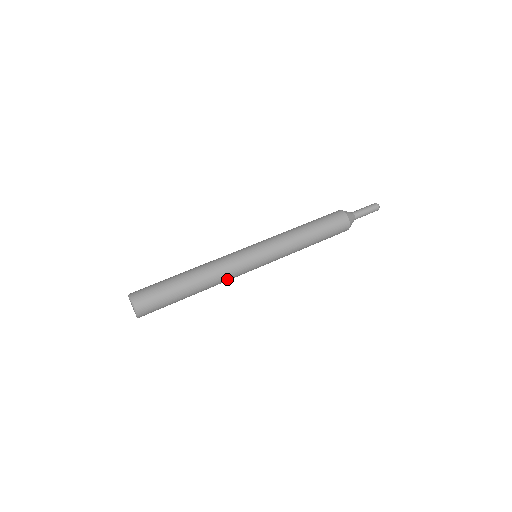
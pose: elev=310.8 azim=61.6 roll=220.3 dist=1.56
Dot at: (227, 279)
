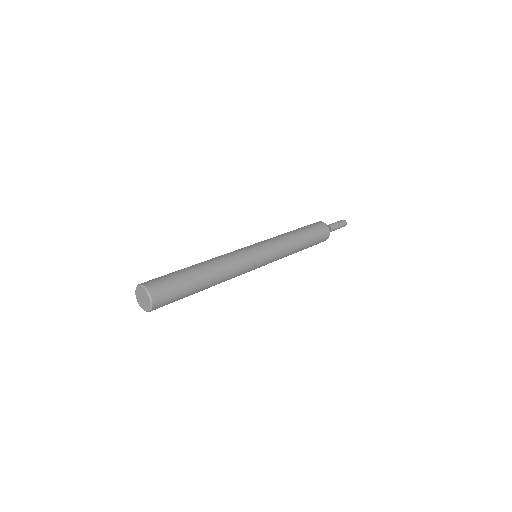
Dot at: (235, 275)
